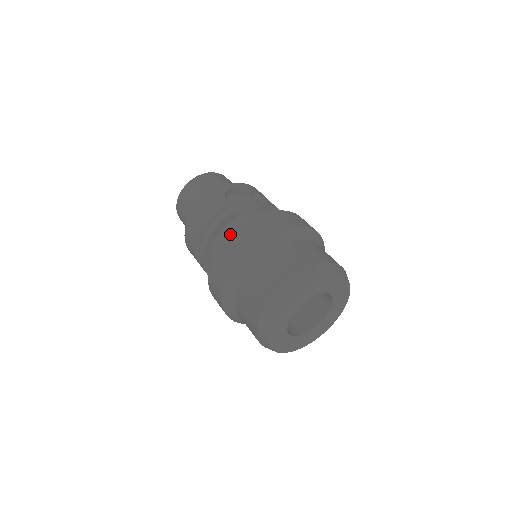
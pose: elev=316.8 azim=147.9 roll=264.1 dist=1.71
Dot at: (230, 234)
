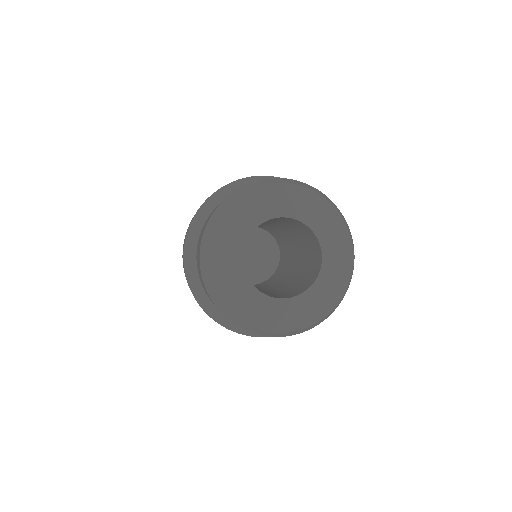
Dot at: occluded
